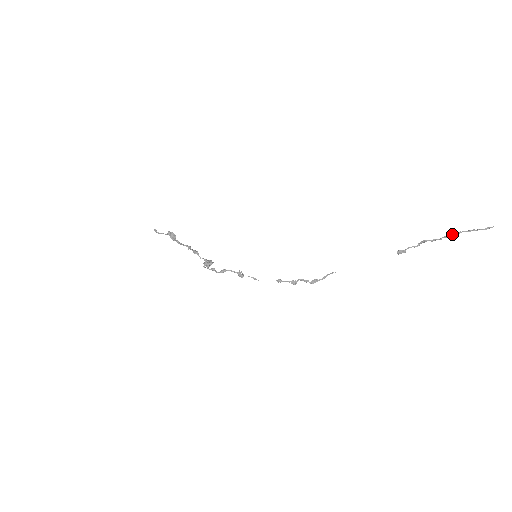
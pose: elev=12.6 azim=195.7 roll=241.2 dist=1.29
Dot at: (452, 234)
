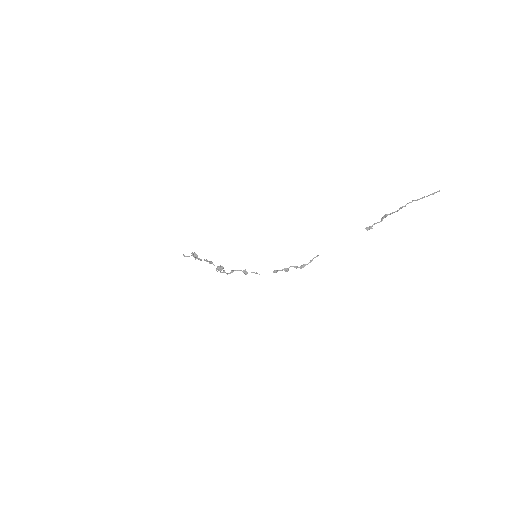
Dot at: (406, 204)
